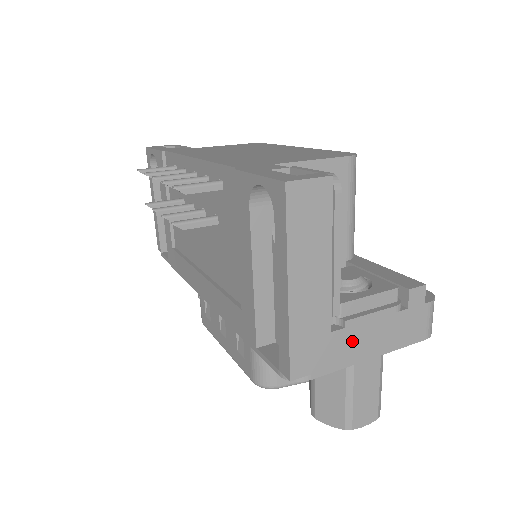
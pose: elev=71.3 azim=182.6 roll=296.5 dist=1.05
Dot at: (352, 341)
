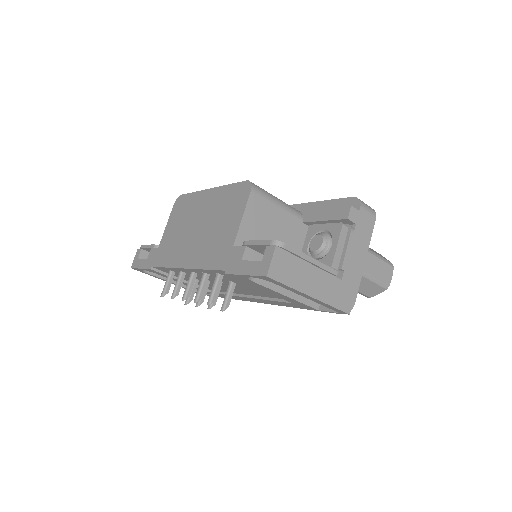
Dot at: (352, 269)
